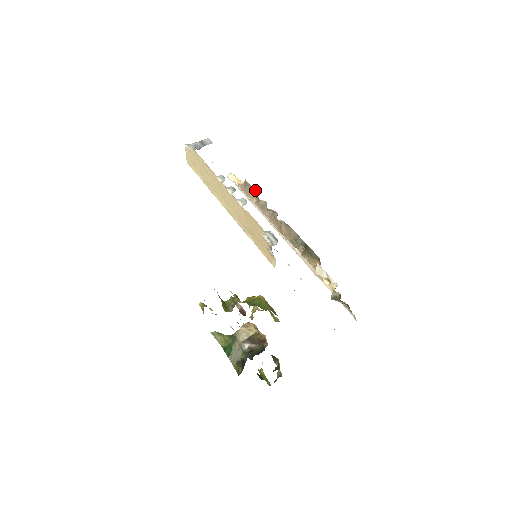
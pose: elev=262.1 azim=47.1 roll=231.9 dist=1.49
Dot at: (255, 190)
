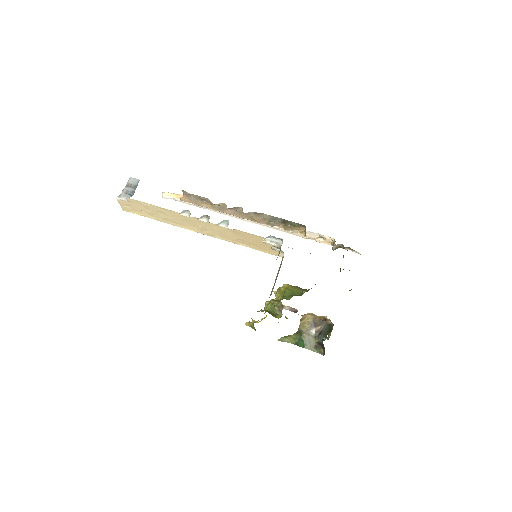
Dot at: (205, 198)
